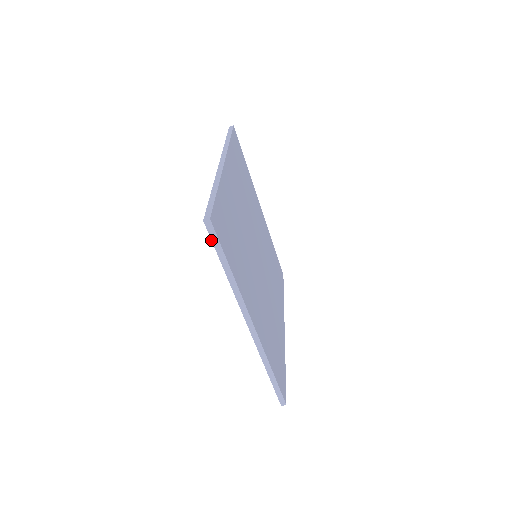
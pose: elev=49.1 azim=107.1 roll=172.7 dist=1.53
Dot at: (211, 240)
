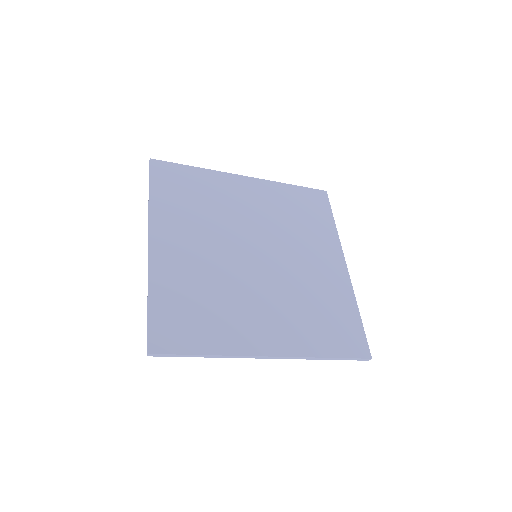
Dot at: occluded
